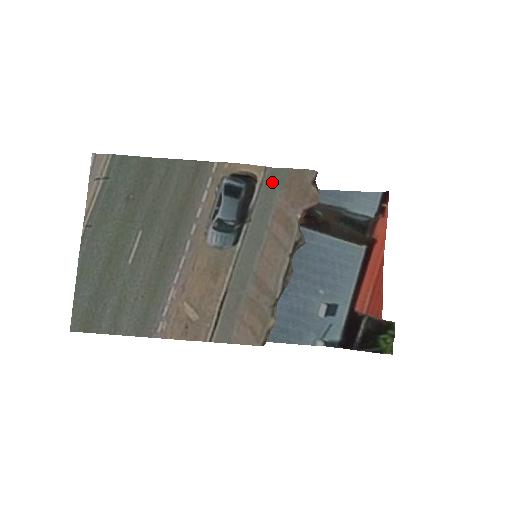
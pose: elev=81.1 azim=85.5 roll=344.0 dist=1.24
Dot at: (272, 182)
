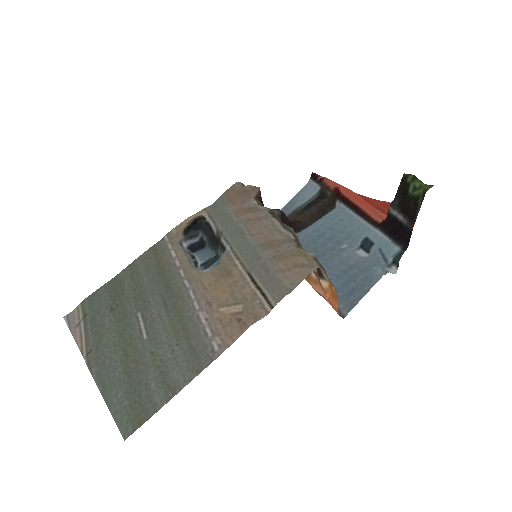
Dot at: (216, 210)
